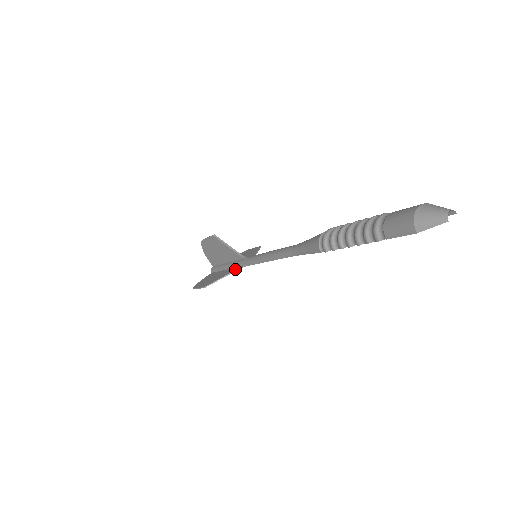
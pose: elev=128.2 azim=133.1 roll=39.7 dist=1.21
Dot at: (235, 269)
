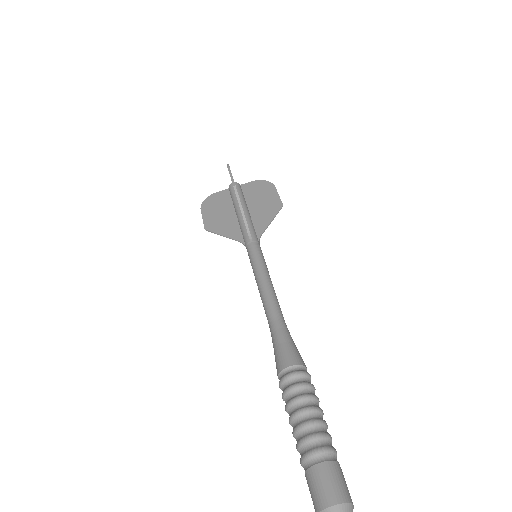
Dot at: (238, 238)
